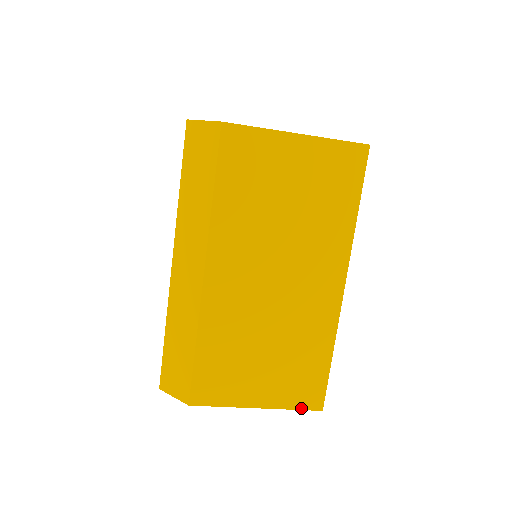
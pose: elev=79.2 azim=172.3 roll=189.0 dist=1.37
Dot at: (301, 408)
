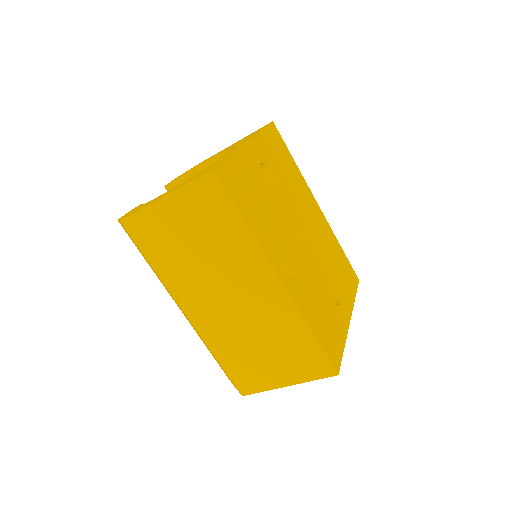
Dot at: (319, 378)
